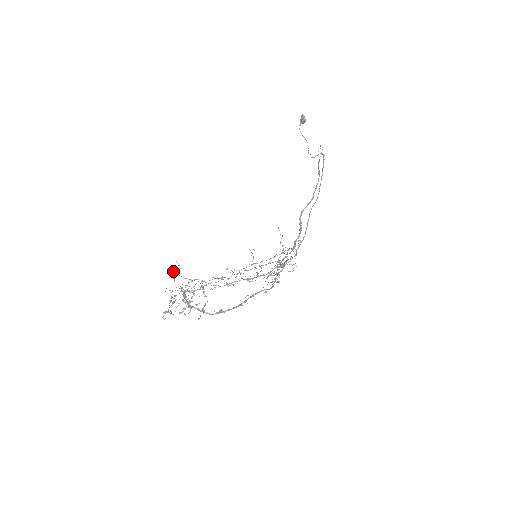
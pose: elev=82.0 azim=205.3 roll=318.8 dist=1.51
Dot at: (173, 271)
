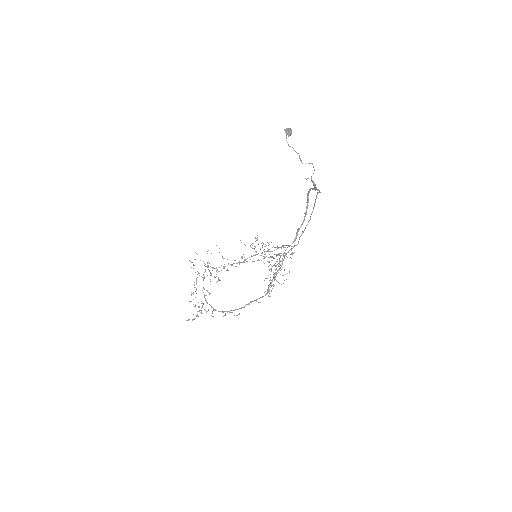
Dot at: (191, 262)
